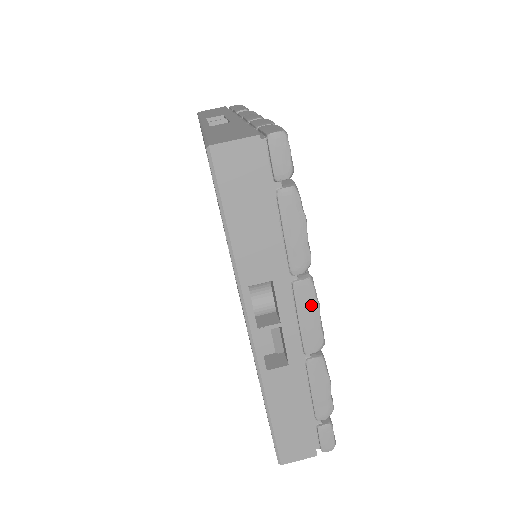
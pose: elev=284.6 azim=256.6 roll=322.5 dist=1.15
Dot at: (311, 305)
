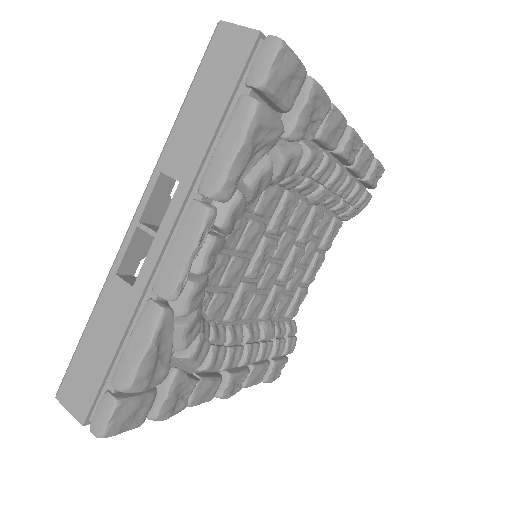
Dot at: (190, 237)
